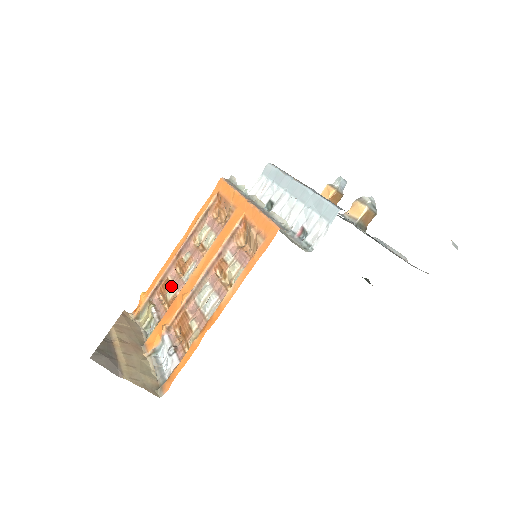
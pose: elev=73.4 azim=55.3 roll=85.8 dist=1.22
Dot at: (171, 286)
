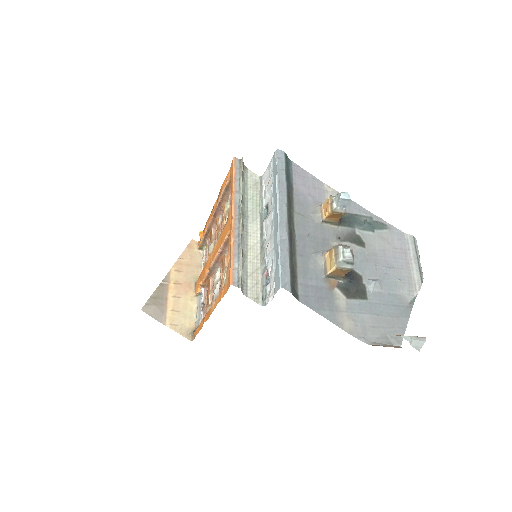
Dot at: (212, 241)
